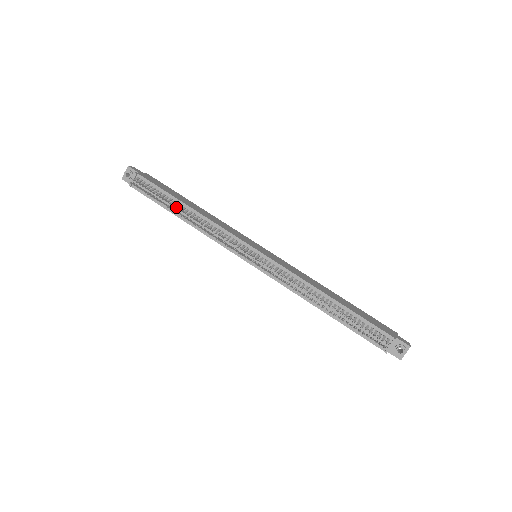
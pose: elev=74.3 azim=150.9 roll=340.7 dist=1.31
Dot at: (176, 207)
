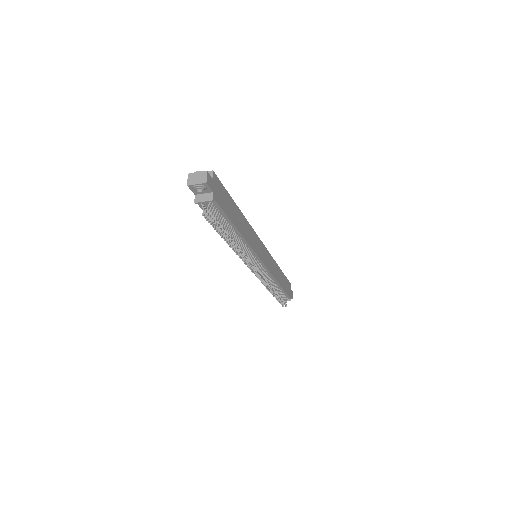
Dot at: (232, 241)
